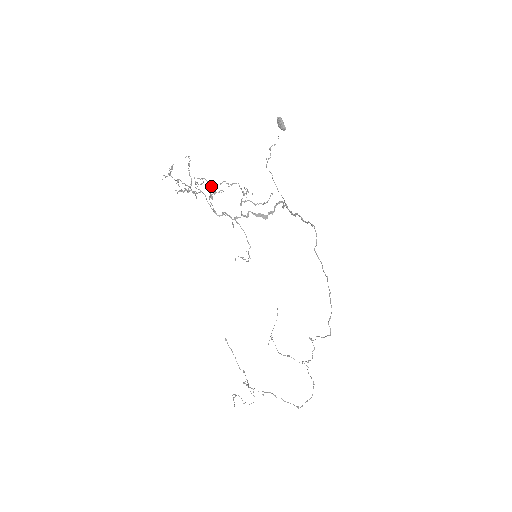
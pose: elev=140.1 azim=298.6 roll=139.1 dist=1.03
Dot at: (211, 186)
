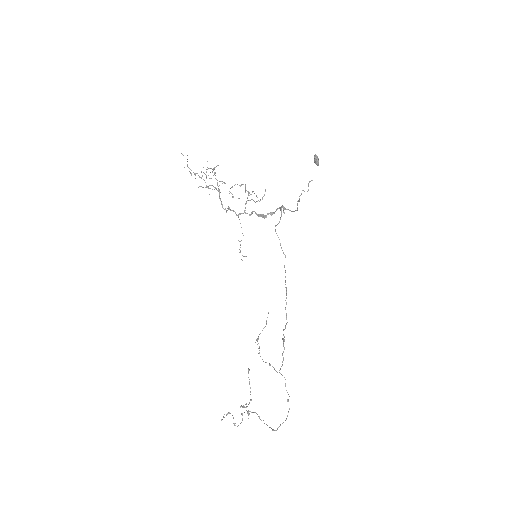
Dot at: (213, 175)
